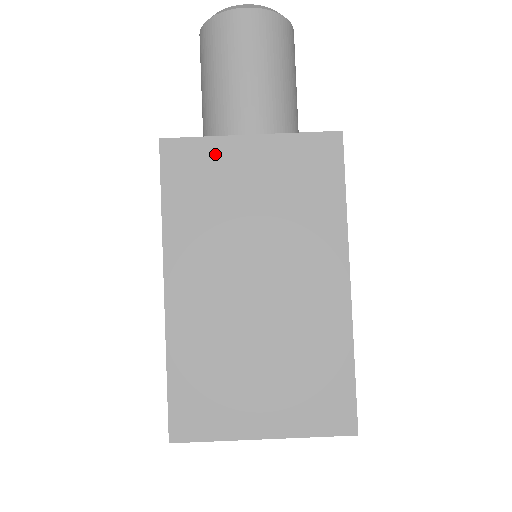
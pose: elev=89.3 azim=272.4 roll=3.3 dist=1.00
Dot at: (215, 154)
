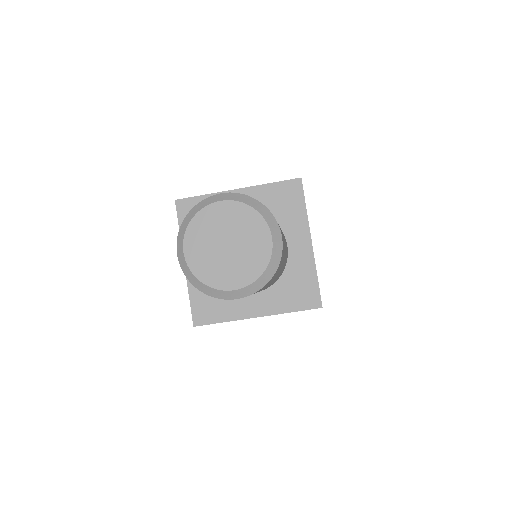
Dot at: occluded
